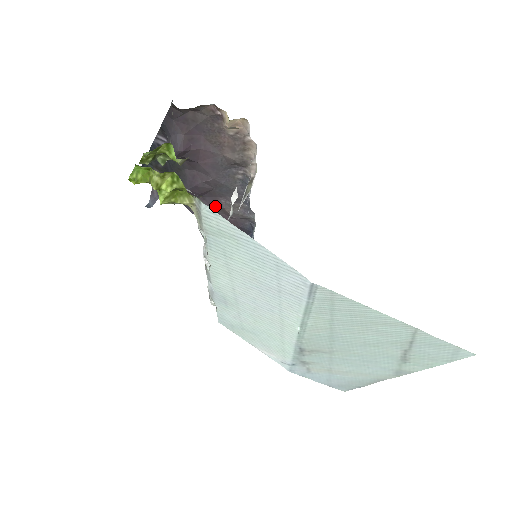
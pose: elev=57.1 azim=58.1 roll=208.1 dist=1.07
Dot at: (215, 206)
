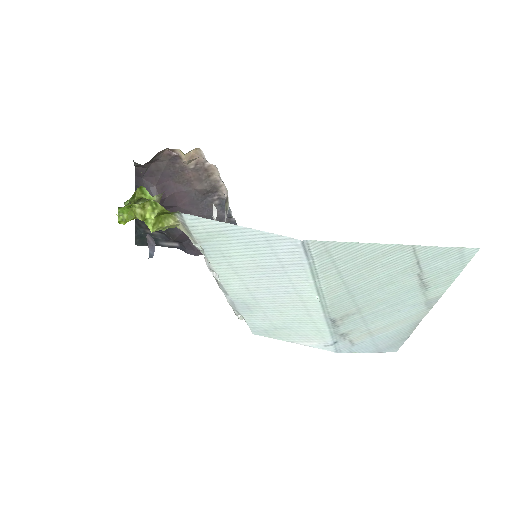
Dot at: occluded
